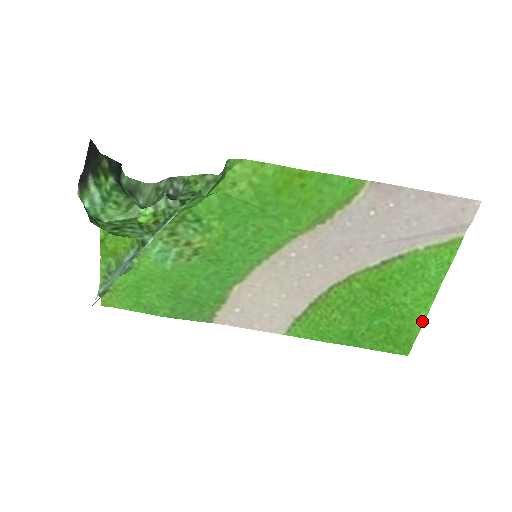
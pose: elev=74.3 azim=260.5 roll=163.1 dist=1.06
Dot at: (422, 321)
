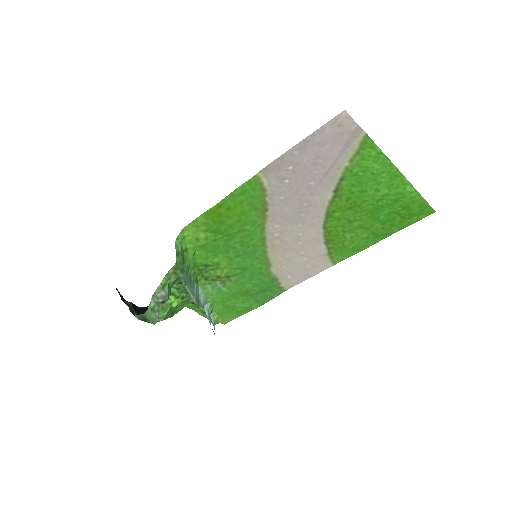
Dot at: (414, 191)
